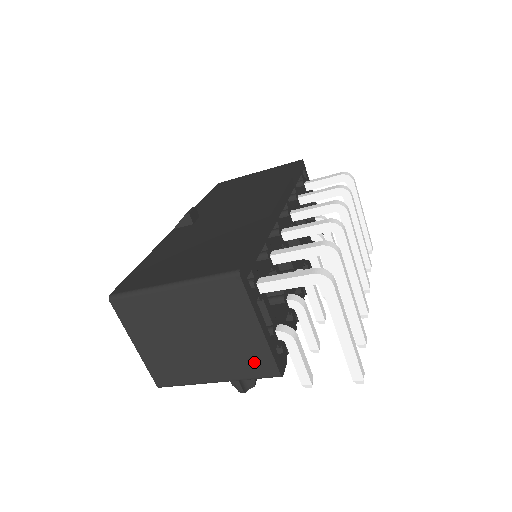
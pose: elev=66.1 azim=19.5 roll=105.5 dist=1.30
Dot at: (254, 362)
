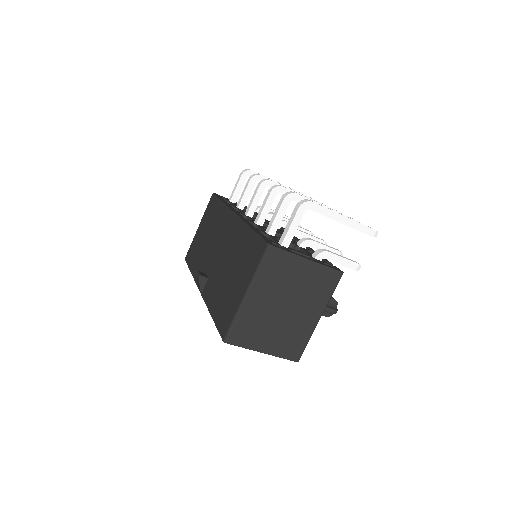
Dot at: (324, 282)
